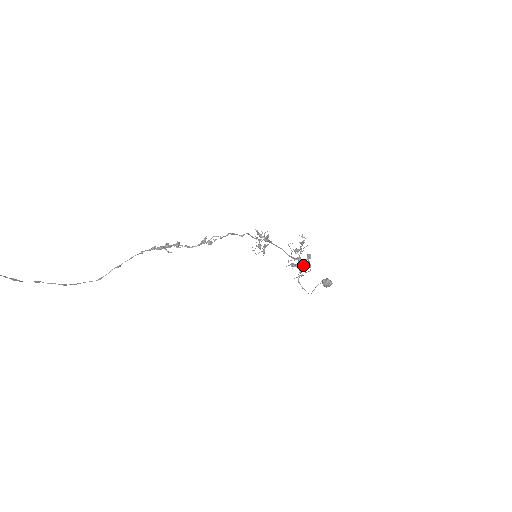
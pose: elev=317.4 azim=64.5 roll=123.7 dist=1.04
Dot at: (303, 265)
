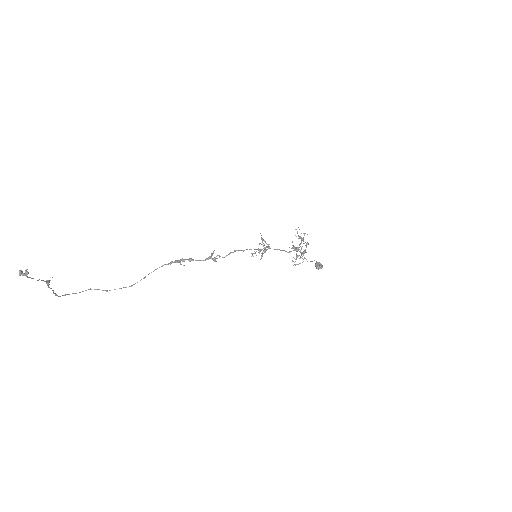
Dot at: occluded
